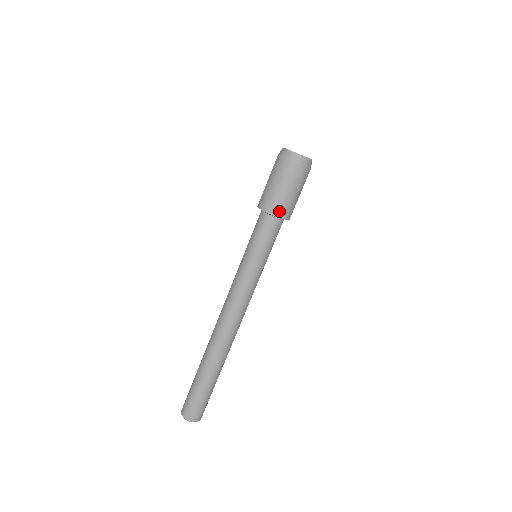
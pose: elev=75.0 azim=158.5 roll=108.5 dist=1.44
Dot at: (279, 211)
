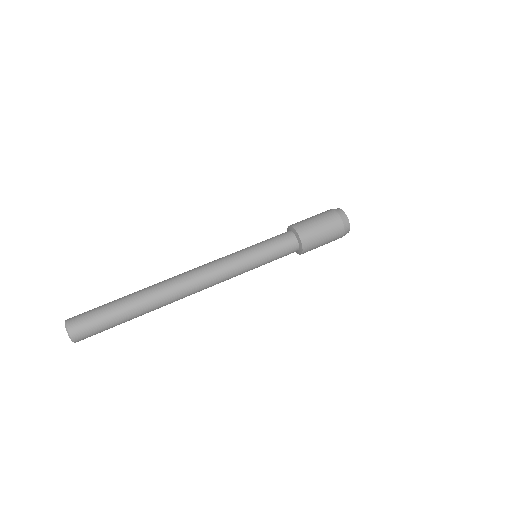
Dot at: (304, 235)
